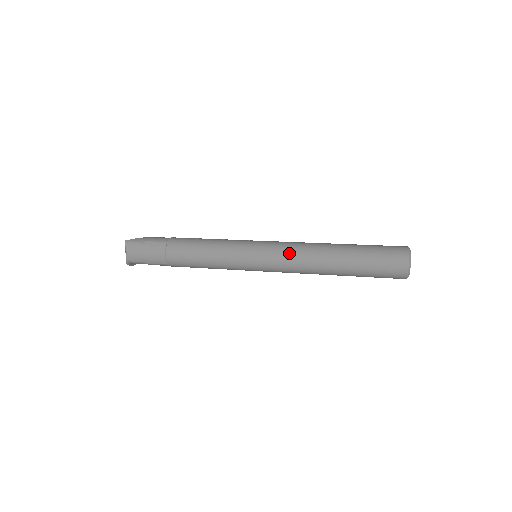
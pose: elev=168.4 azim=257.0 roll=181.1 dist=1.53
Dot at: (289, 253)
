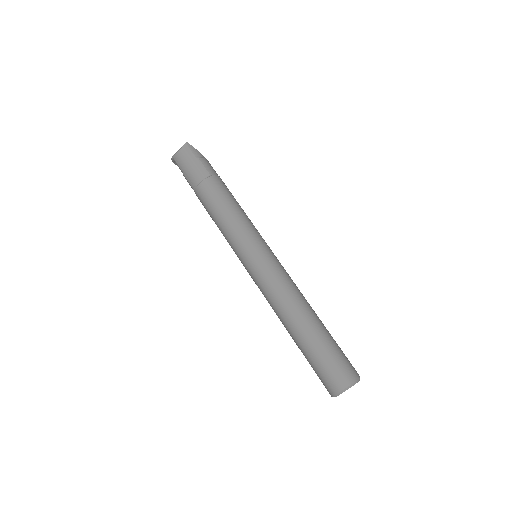
Dot at: (276, 282)
